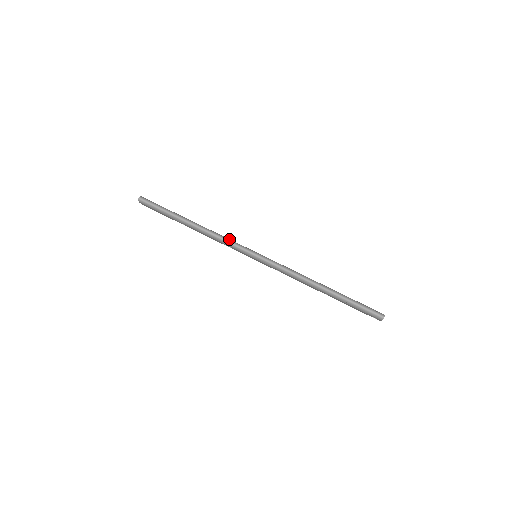
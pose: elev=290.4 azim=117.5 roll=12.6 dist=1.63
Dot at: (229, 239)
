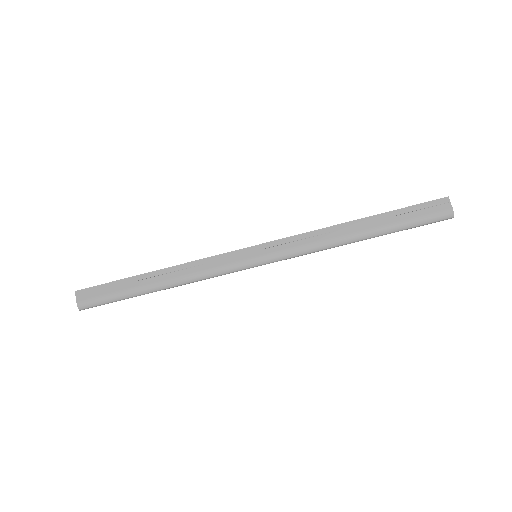
Dot at: (214, 272)
